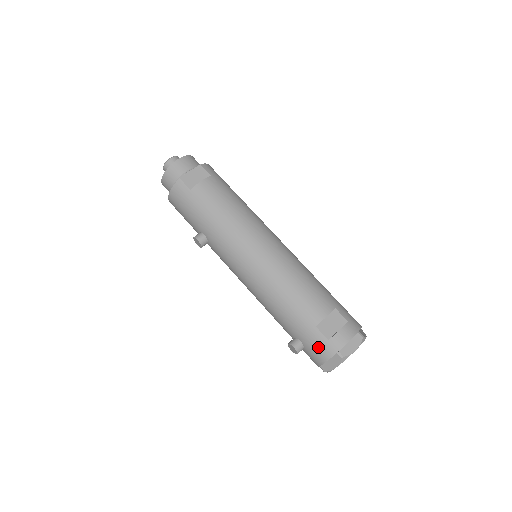
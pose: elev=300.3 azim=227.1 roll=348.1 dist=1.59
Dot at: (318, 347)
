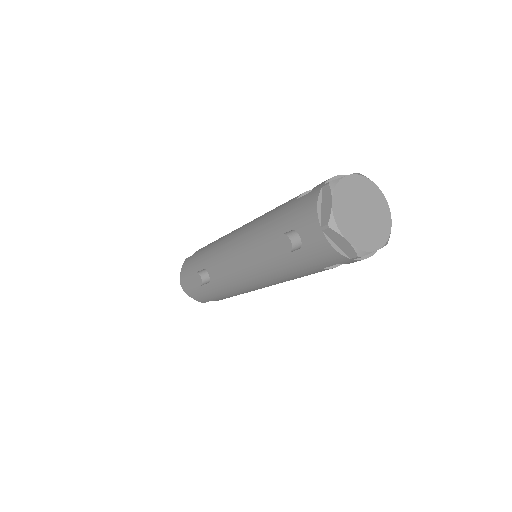
Dot at: (303, 207)
